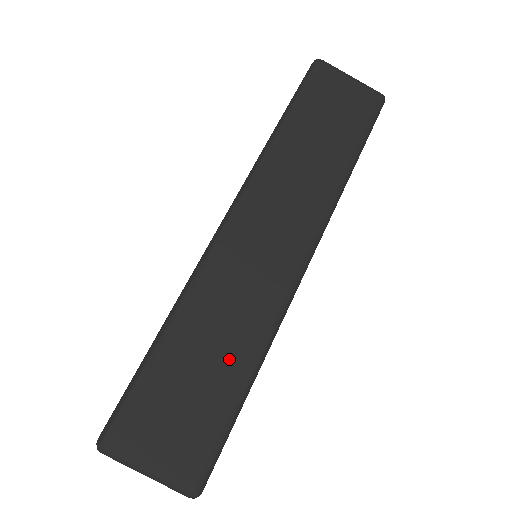
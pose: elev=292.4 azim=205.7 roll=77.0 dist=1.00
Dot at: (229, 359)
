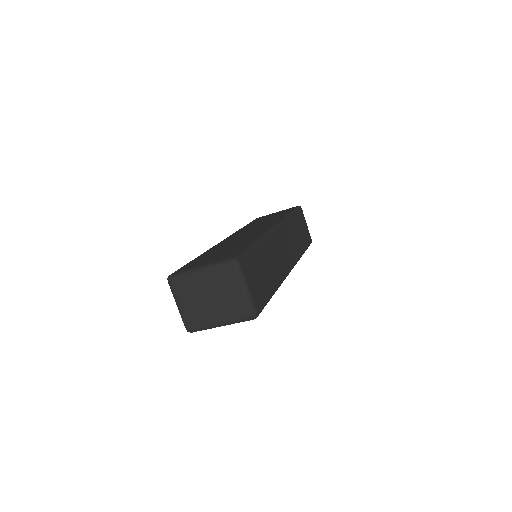
Dot at: (272, 277)
